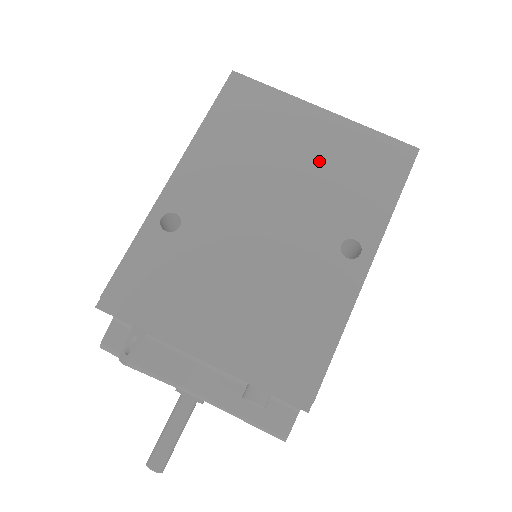
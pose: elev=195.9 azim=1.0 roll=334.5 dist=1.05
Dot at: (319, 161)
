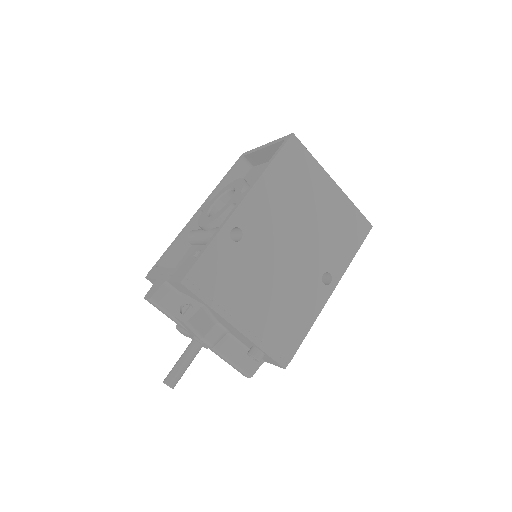
Dot at: (325, 218)
